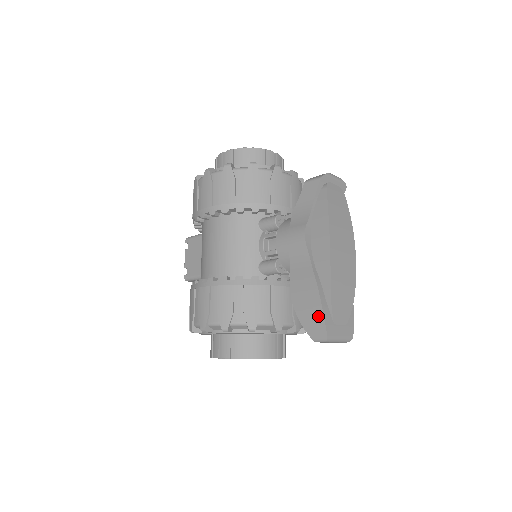
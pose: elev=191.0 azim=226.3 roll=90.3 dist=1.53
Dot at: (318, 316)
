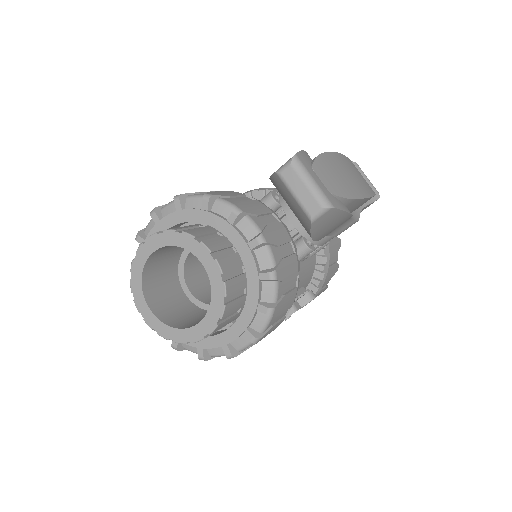
Dot at: occluded
